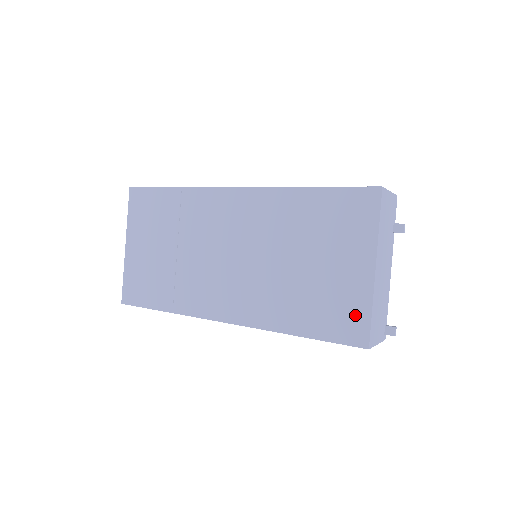
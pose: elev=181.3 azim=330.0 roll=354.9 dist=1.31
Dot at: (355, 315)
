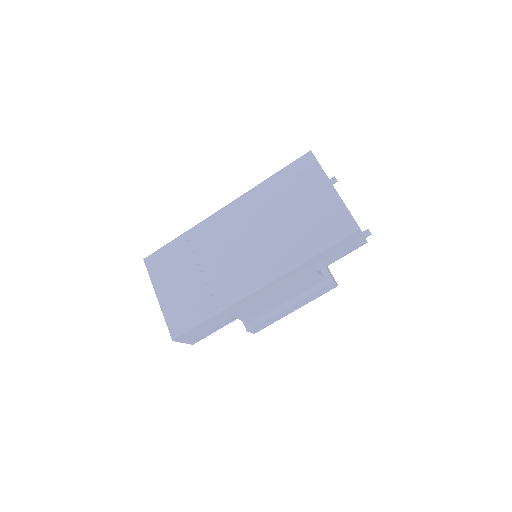
Dot at: (340, 218)
